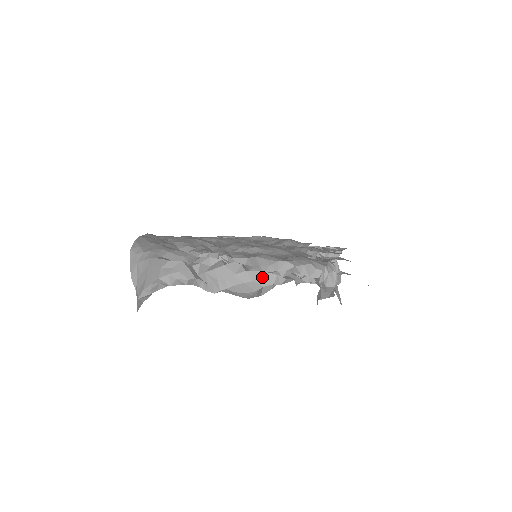
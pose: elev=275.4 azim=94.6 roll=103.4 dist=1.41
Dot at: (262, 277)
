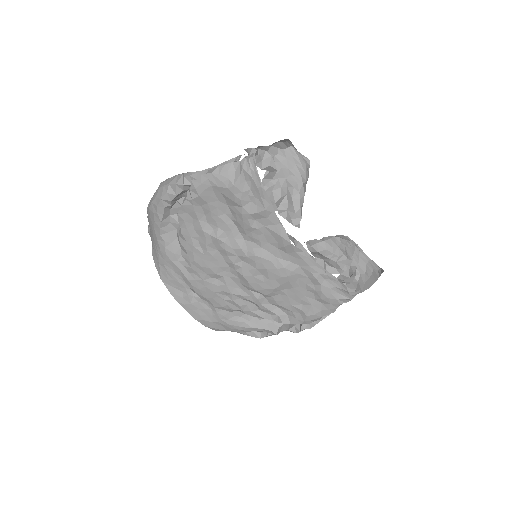
Dot at: (320, 320)
